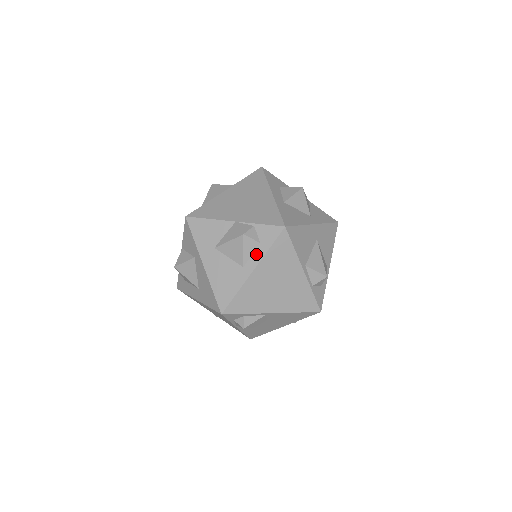
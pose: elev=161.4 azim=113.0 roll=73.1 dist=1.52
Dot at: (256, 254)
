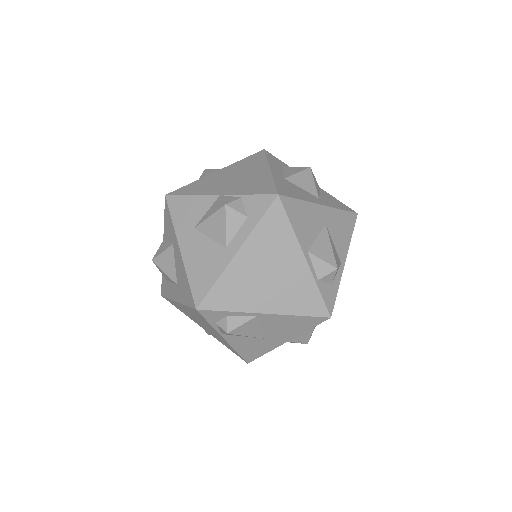
Dot at: (242, 231)
